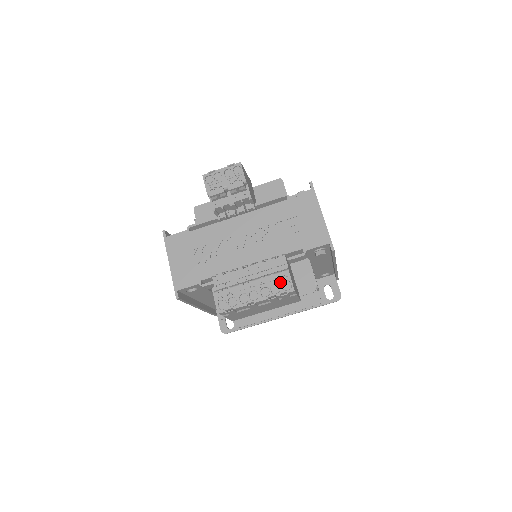
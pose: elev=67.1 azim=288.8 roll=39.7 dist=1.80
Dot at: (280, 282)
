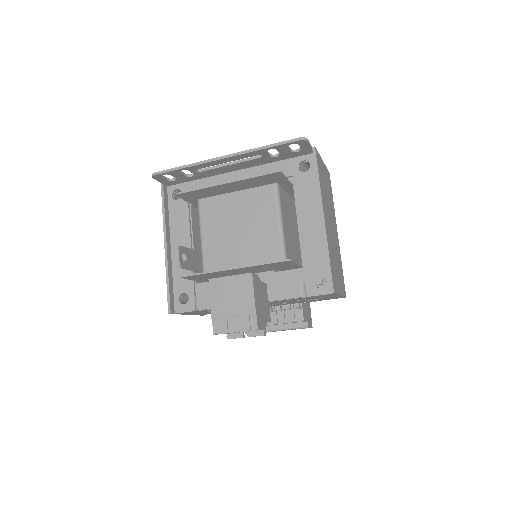
Dot at: occluded
